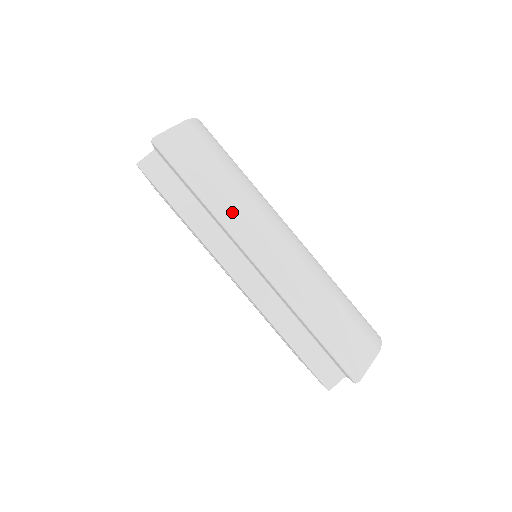
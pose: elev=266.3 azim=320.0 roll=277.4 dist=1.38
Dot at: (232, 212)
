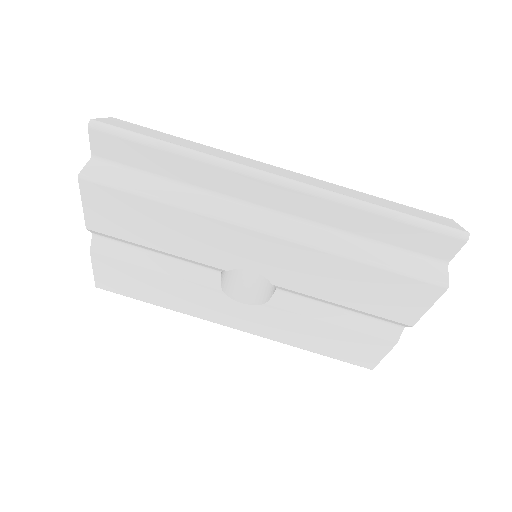
Dot at: (218, 155)
